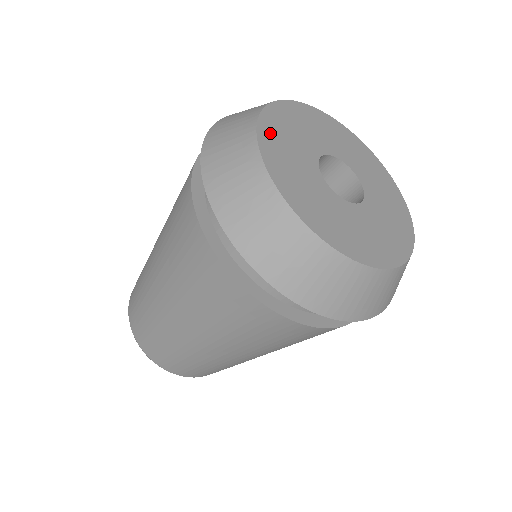
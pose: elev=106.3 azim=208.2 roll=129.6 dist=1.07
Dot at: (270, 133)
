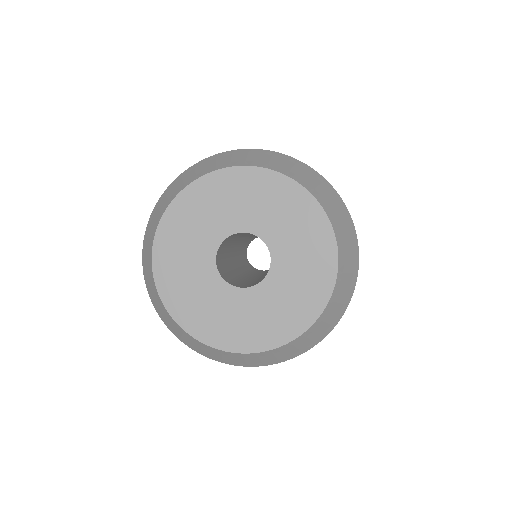
Dot at: (177, 302)
